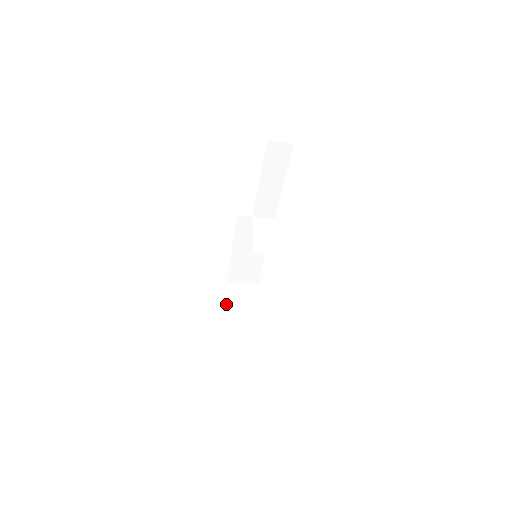
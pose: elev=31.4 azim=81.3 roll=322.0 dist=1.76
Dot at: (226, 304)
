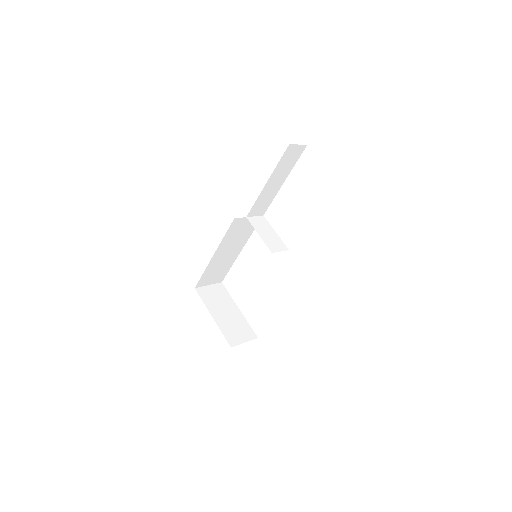
Dot at: (208, 310)
